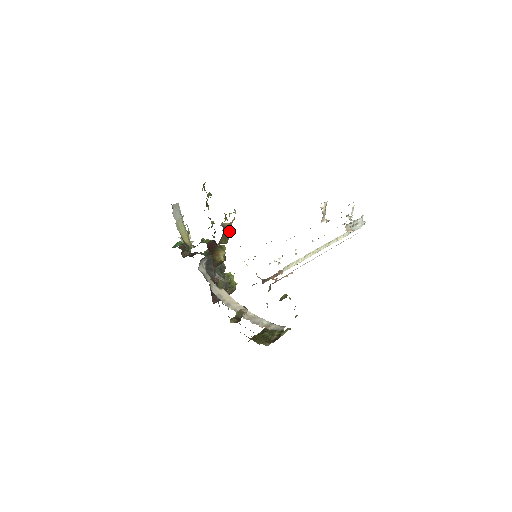
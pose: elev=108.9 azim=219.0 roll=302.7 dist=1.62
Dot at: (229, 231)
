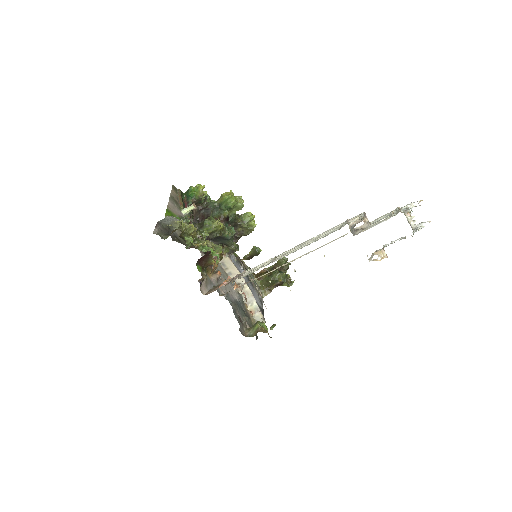
Dot at: occluded
